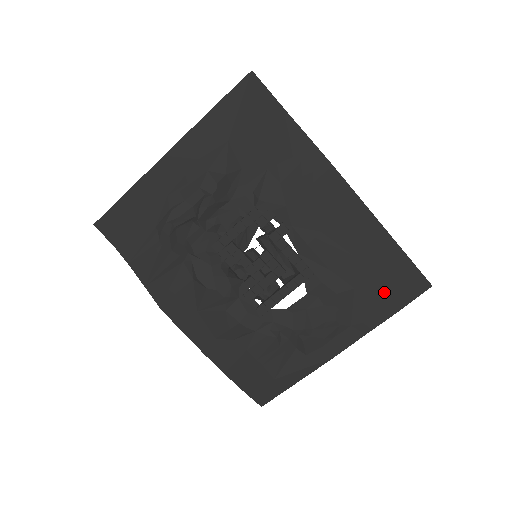
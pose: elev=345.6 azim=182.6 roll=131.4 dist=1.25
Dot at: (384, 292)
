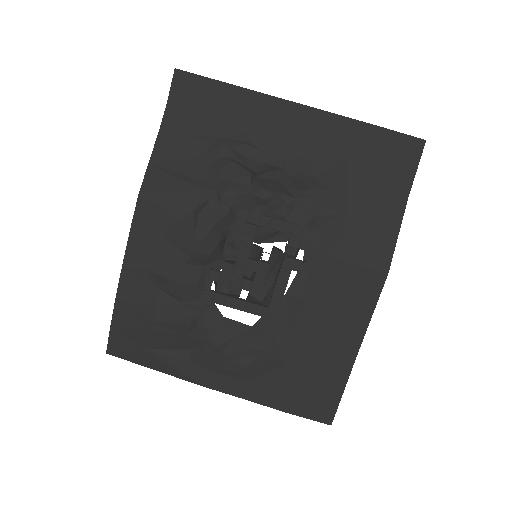
Dot at: (299, 390)
